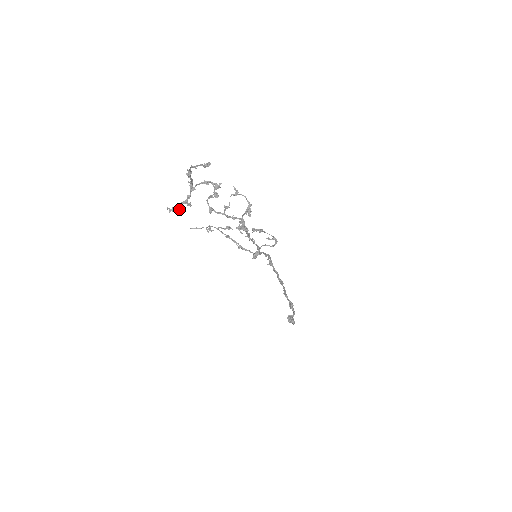
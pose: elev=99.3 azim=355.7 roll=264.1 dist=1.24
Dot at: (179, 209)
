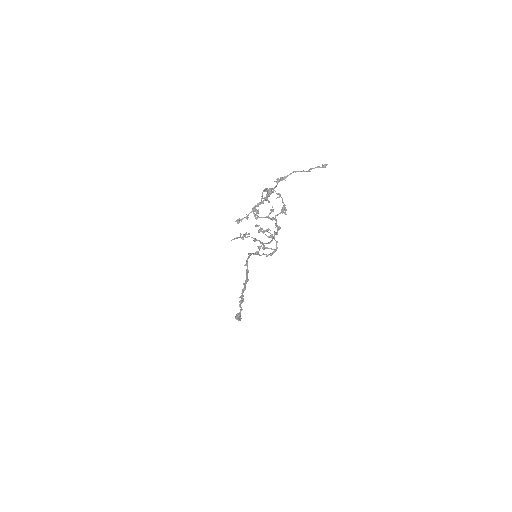
Dot at: (247, 219)
